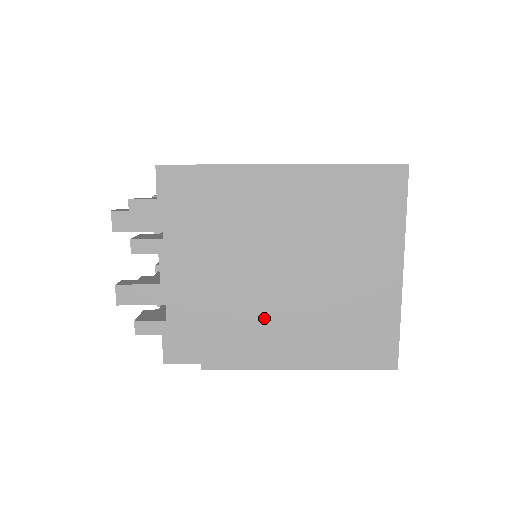
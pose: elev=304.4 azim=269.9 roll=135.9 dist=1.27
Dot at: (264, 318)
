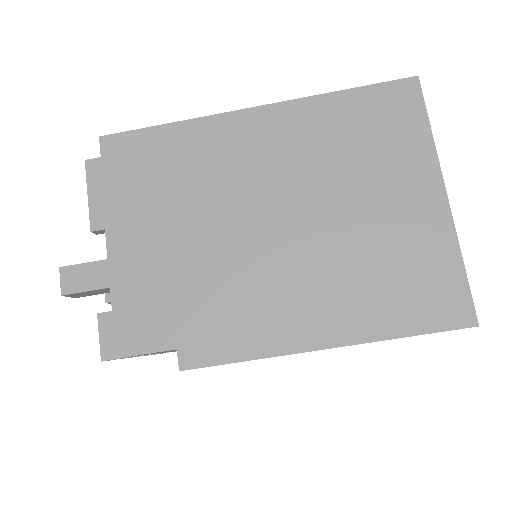
Dot at: occluded
